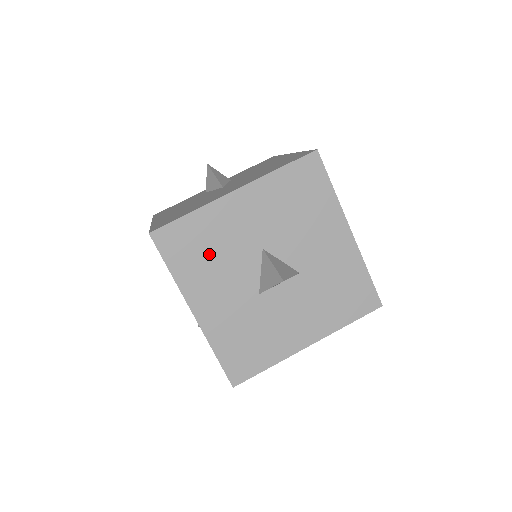
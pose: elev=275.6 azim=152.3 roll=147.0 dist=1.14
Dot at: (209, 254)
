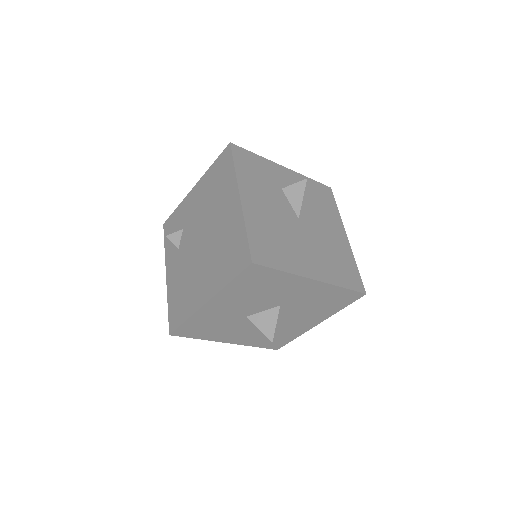
Dot at: (258, 290)
